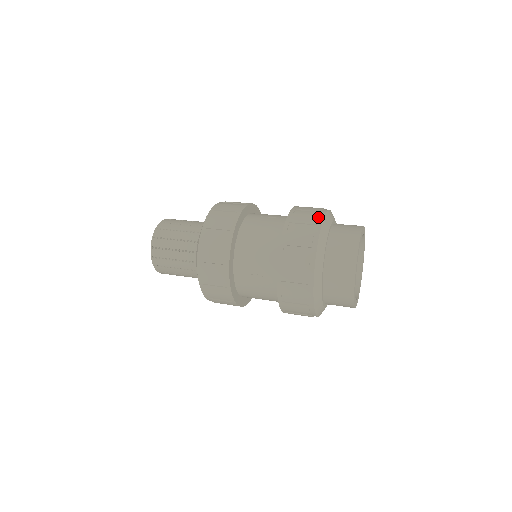
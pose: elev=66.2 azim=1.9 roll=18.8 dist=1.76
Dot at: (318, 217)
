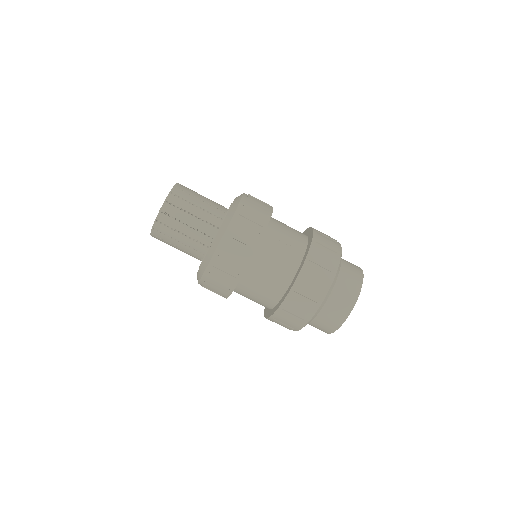
Dot at: occluded
